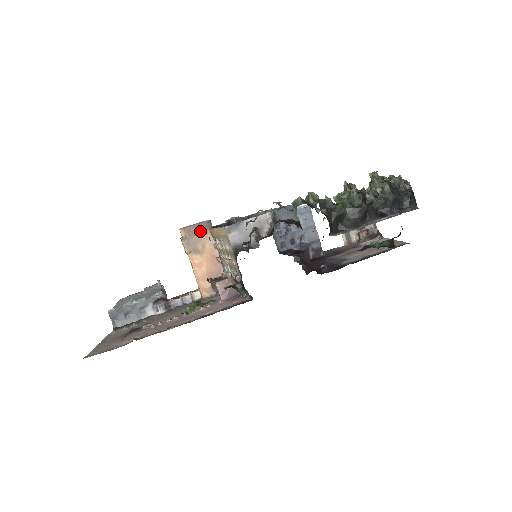
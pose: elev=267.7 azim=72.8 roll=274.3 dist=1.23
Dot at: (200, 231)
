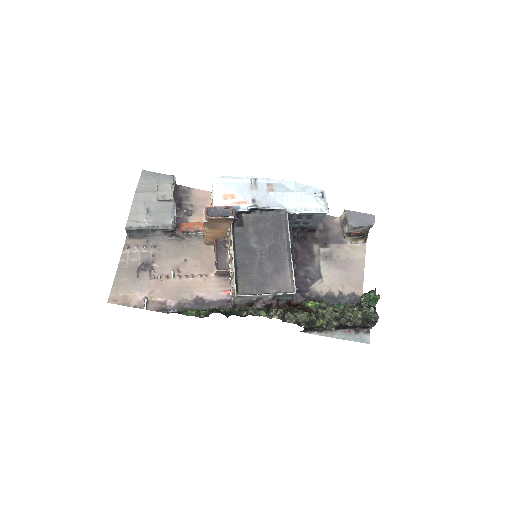
Dot at: (222, 221)
